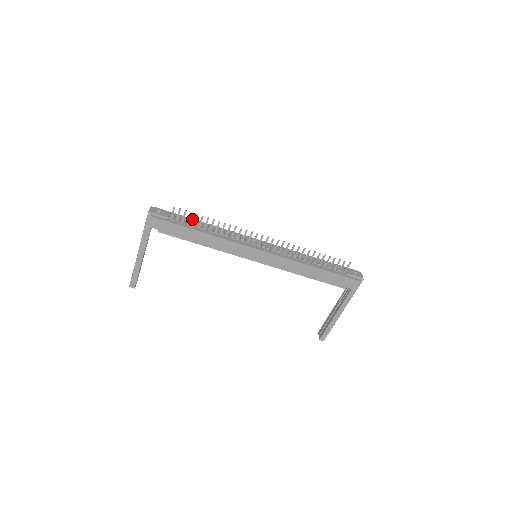
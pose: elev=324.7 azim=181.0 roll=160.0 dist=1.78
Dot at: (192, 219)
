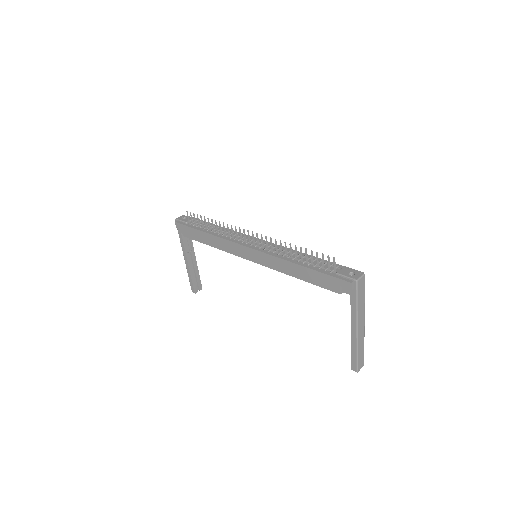
Dot at: occluded
